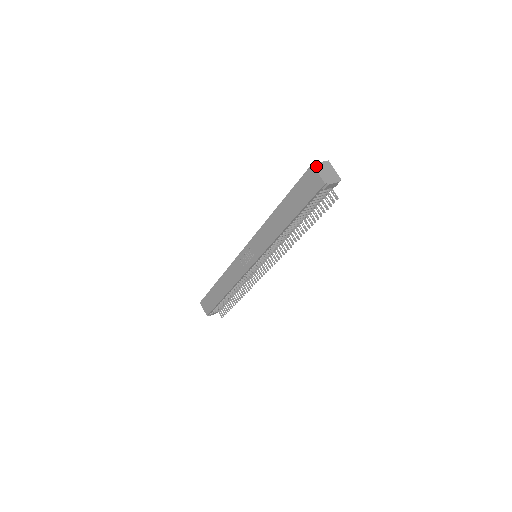
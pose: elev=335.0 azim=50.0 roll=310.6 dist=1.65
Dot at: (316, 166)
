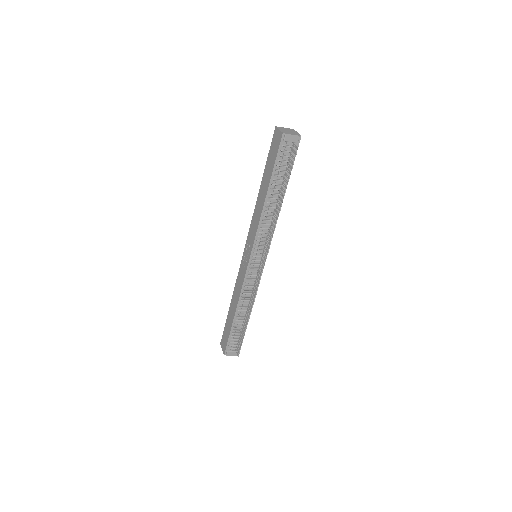
Dot at: (279, 127)
